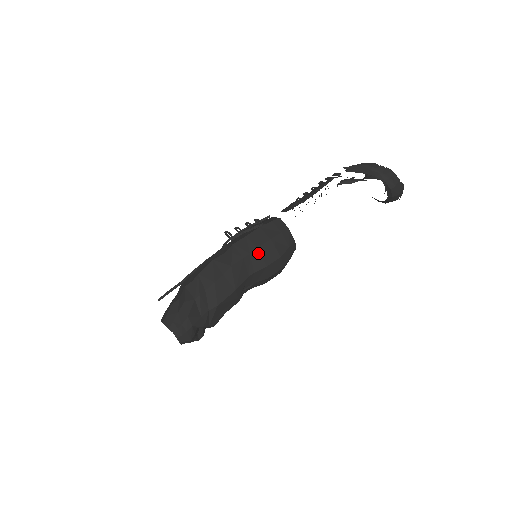
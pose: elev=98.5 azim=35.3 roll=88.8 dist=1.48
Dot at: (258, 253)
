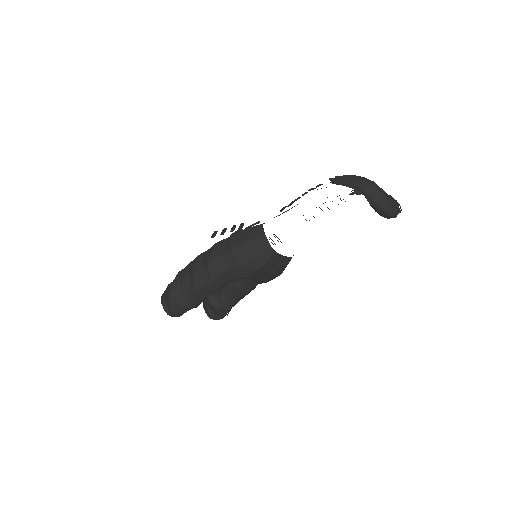
Dot at: (231, 253)
